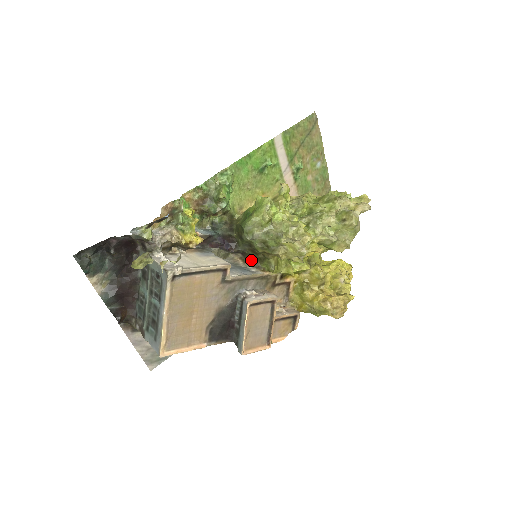
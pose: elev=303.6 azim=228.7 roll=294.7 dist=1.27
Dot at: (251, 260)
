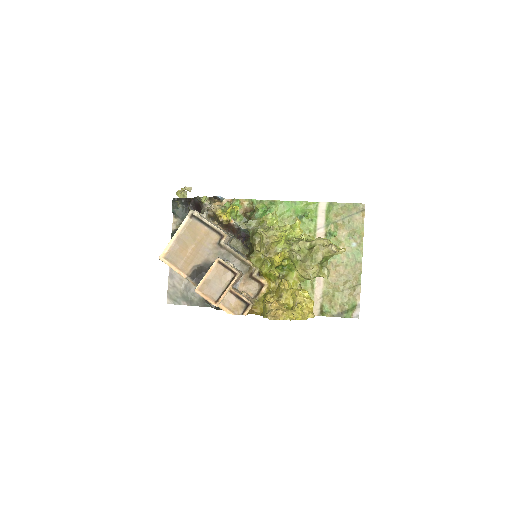
Dot at: (249, 253)
